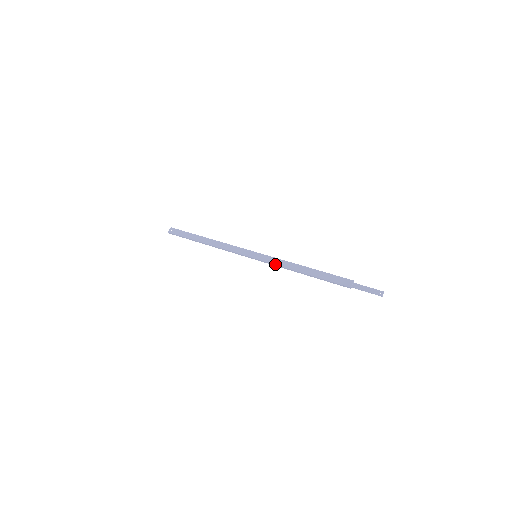
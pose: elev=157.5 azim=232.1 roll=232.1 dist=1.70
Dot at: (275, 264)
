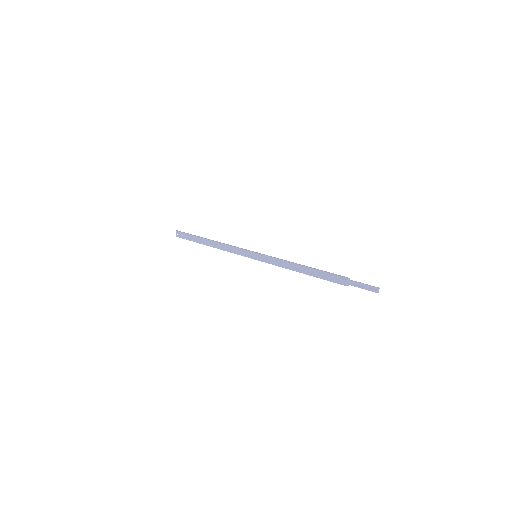
Dot at: (275, 265)
